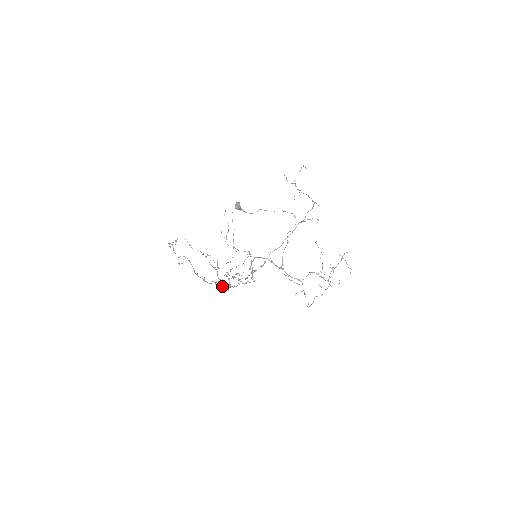
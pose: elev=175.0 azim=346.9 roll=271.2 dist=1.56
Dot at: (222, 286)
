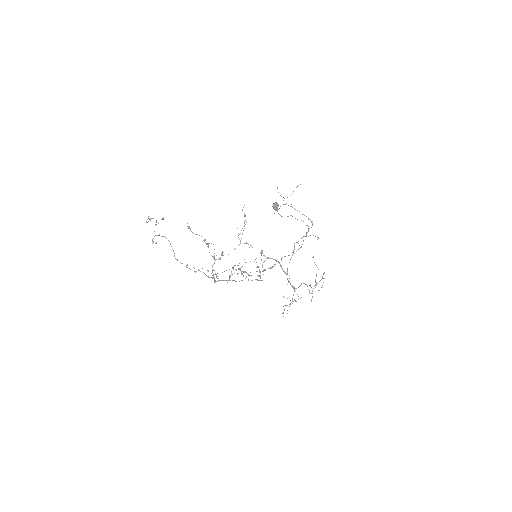
Dot at: (210, 277)
